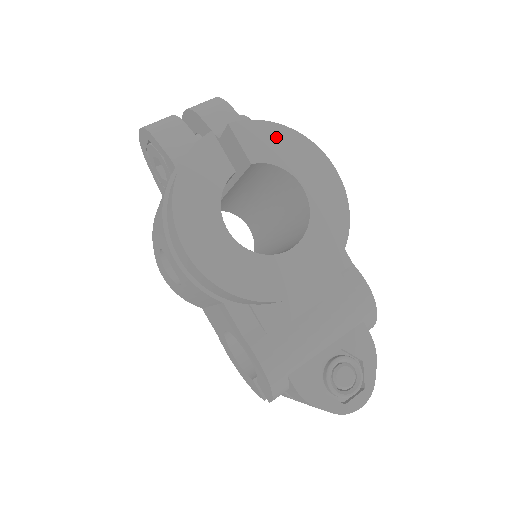
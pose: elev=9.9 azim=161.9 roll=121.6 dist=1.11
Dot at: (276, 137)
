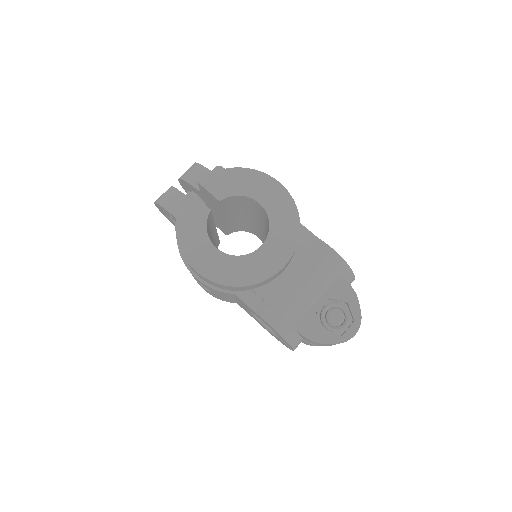
Dot at: (231, 177)
